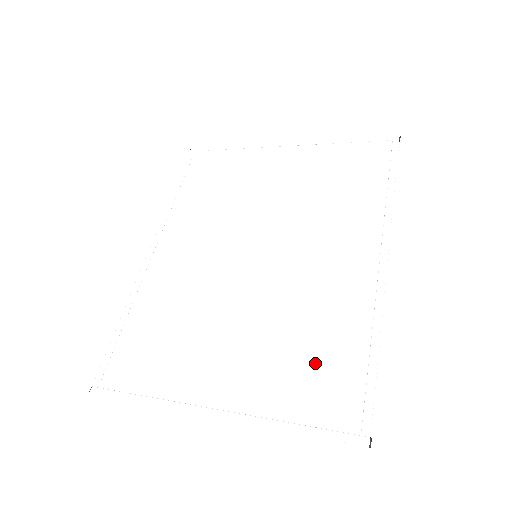
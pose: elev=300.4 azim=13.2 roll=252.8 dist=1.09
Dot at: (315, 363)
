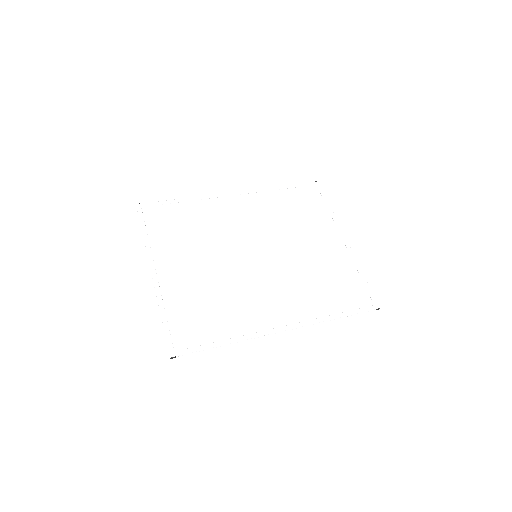
Dot at: (204, 315)
